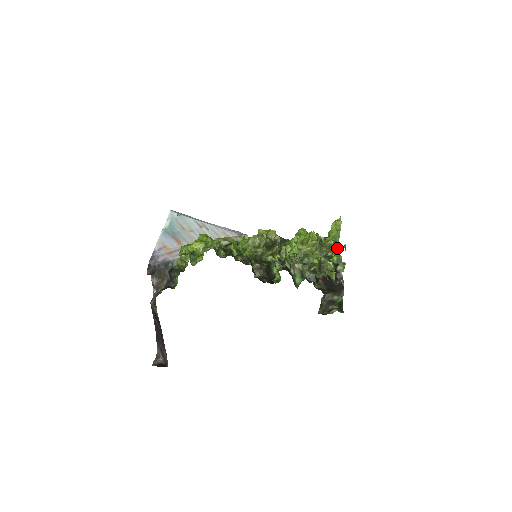
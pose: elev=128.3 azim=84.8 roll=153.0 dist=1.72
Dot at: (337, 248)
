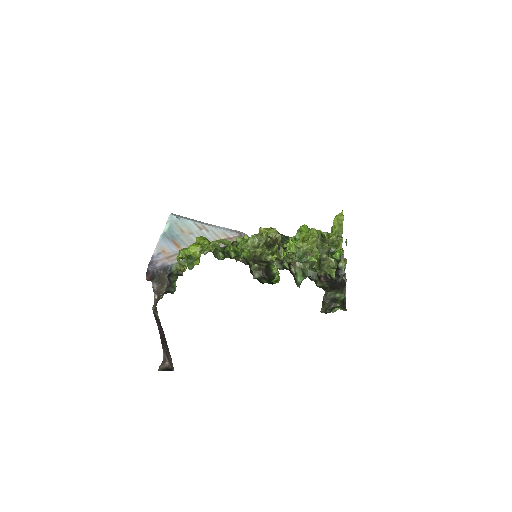
Dot at: (340, 243)
